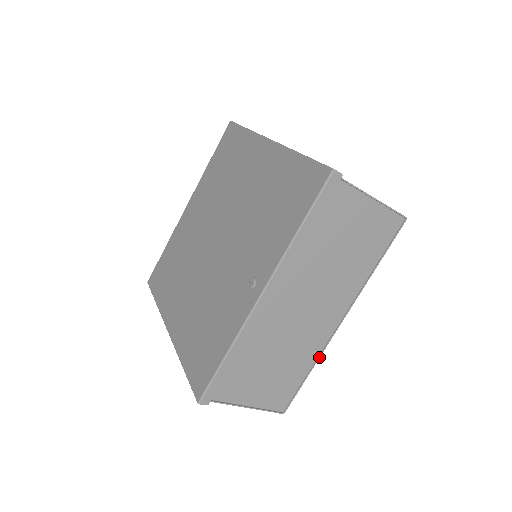
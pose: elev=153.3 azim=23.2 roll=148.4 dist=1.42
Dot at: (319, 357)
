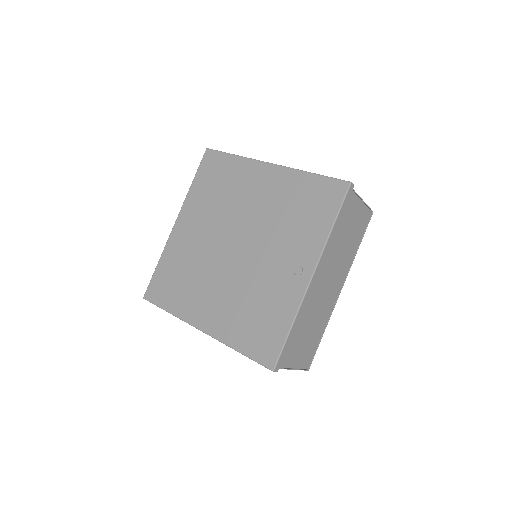
Dot at: occluded
